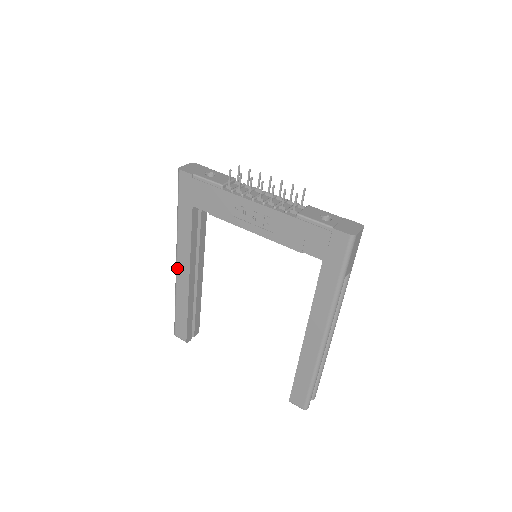
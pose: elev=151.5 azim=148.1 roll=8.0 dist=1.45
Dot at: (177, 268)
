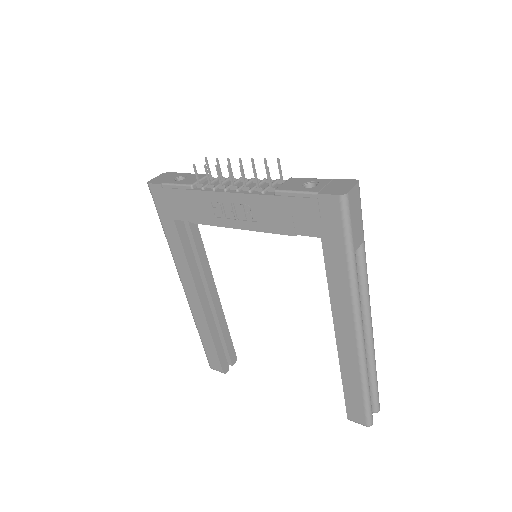
Dot at: (185, 293)
